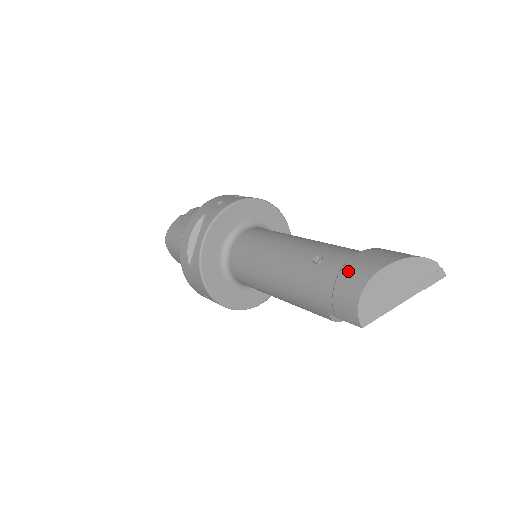
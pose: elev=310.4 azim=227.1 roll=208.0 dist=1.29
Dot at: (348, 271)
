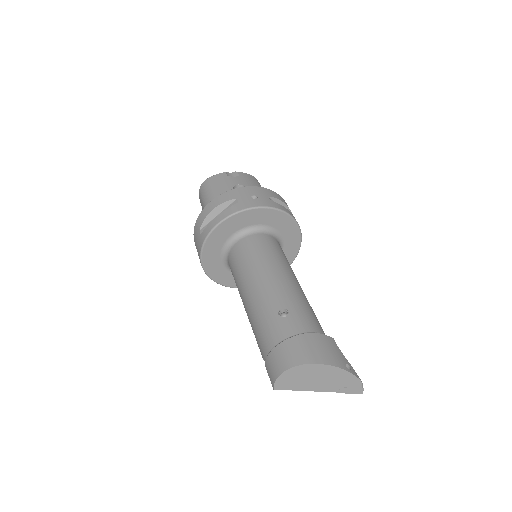
Dot at: (293, 344)
